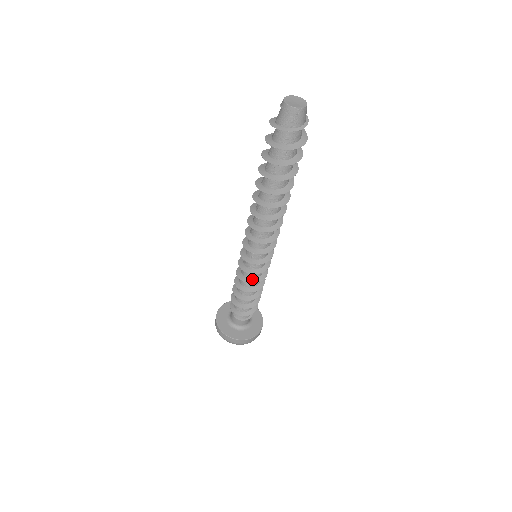
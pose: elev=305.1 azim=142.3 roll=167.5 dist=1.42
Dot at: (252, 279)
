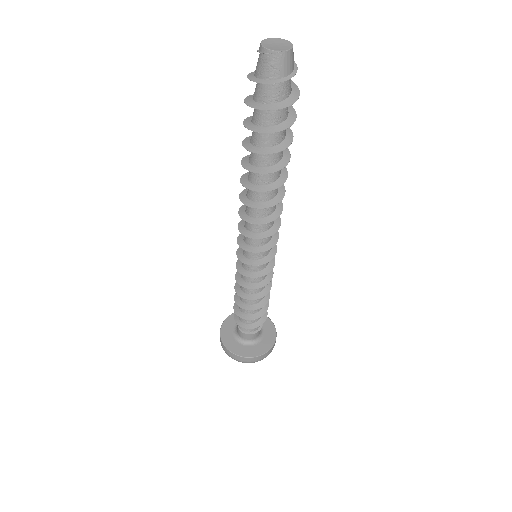
Dot at: (249, 283)
